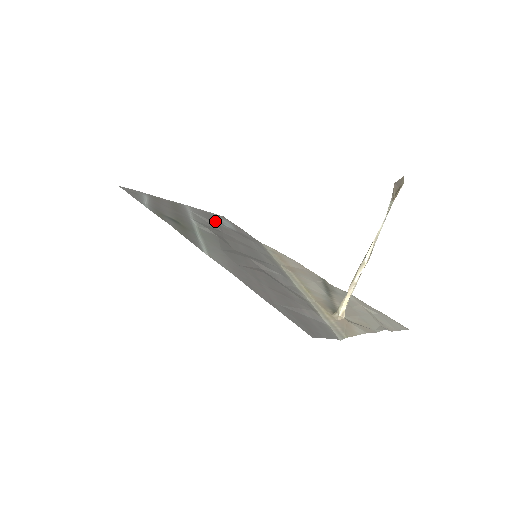
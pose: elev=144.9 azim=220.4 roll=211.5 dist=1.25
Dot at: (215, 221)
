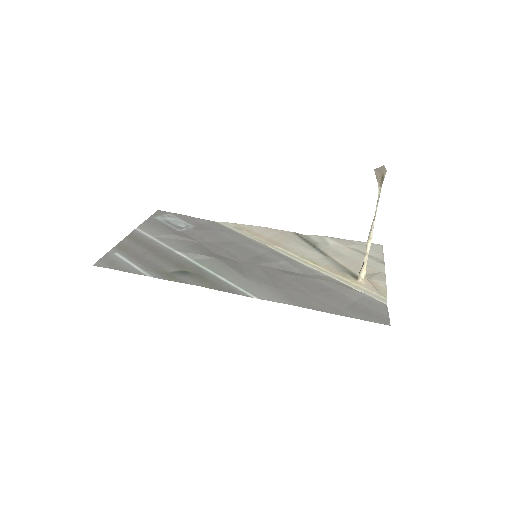
Dot at: (174, 230)
